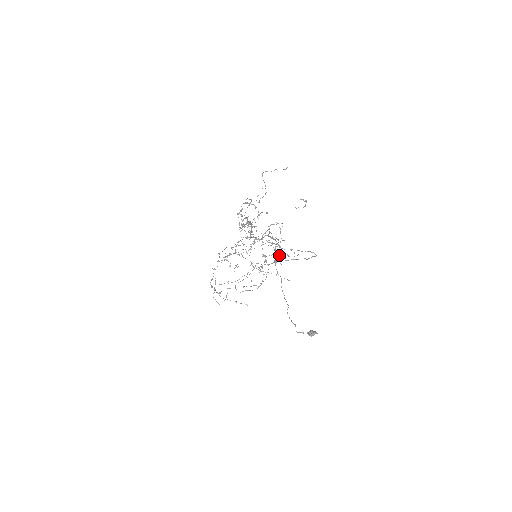
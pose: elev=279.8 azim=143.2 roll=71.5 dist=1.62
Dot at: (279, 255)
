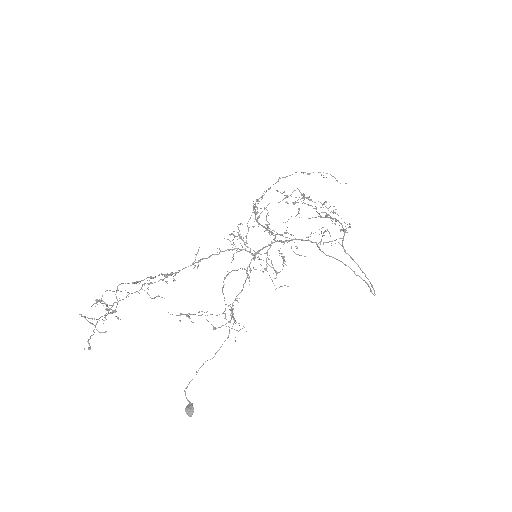
Dot at: (224, 311)
